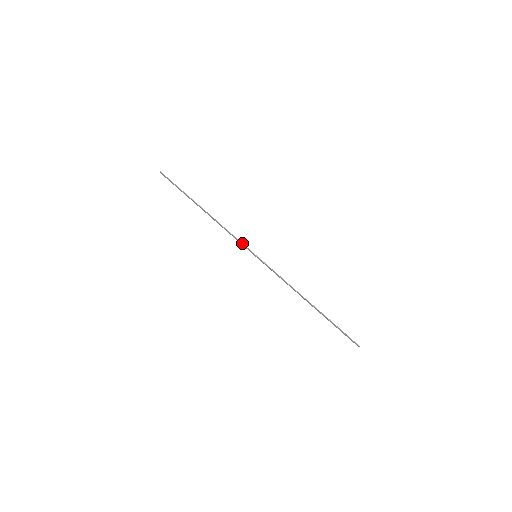
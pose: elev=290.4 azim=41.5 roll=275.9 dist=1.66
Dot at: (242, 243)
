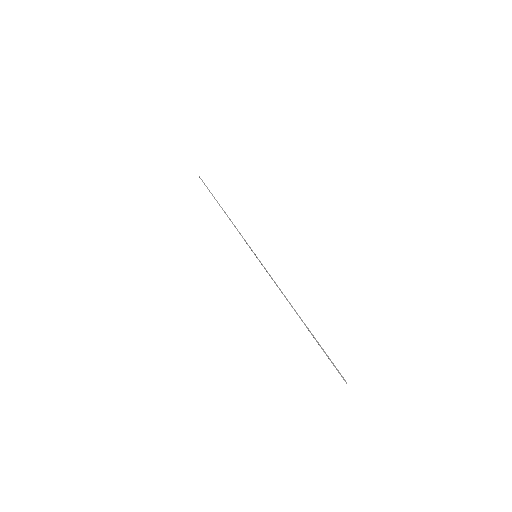
Dot at: occluded
